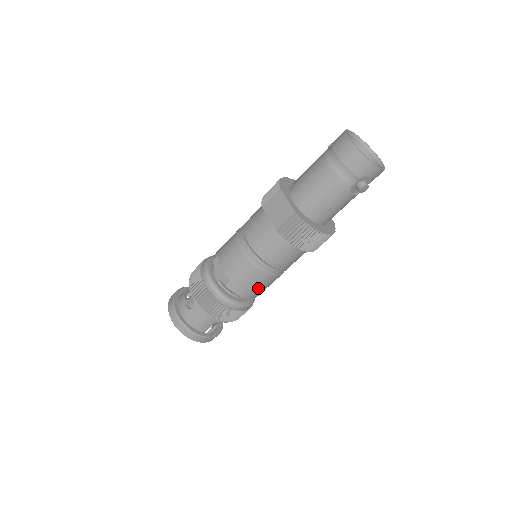
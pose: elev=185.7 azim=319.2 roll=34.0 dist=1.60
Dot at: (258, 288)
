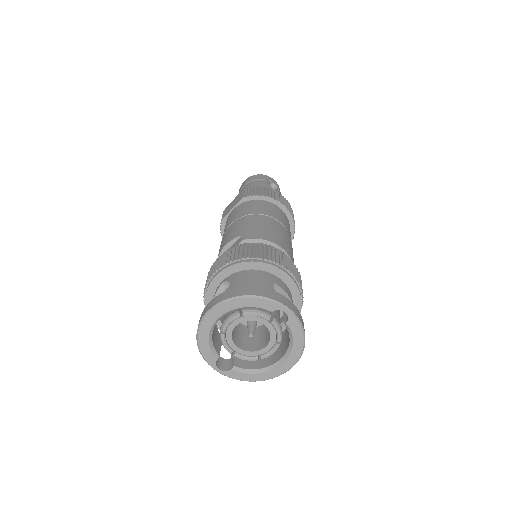
Dot at: (277, 236)
